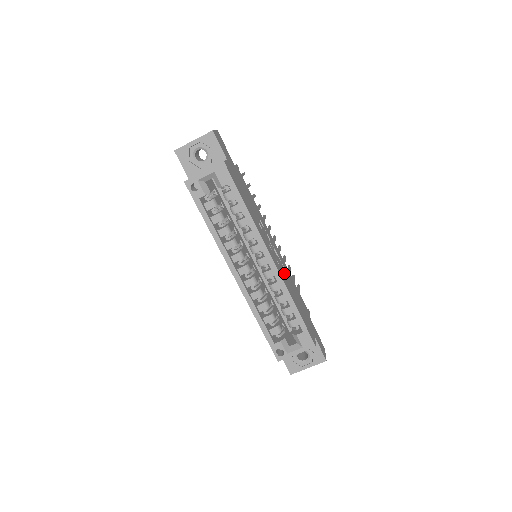
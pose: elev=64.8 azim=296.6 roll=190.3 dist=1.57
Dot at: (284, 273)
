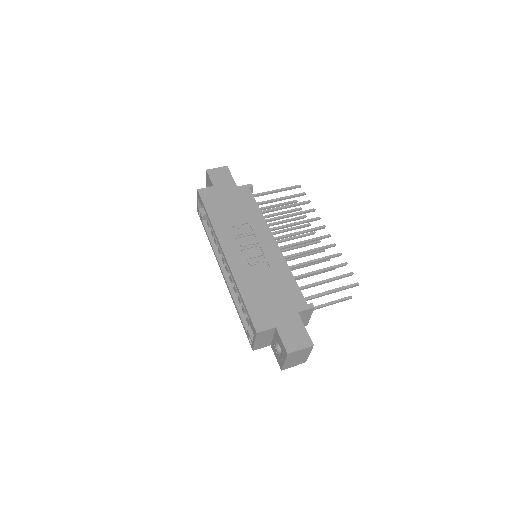
Dot at: (261, 266)
